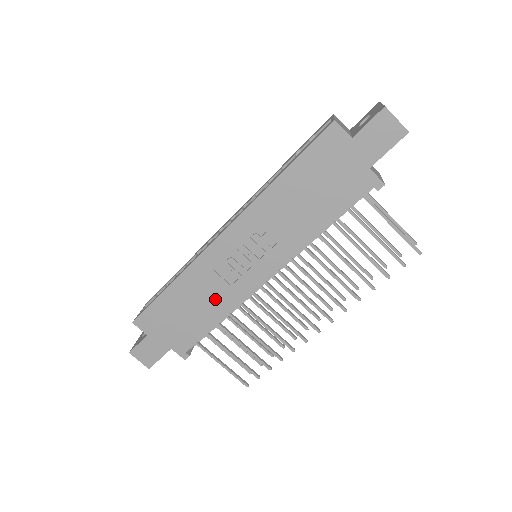
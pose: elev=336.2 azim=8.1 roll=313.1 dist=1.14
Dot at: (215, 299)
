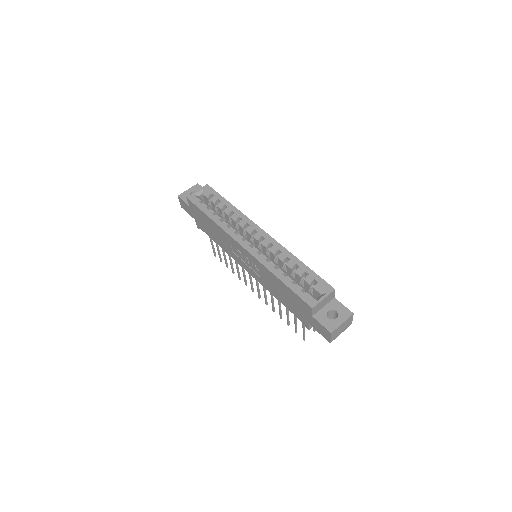
Dot at: (224, 243)
